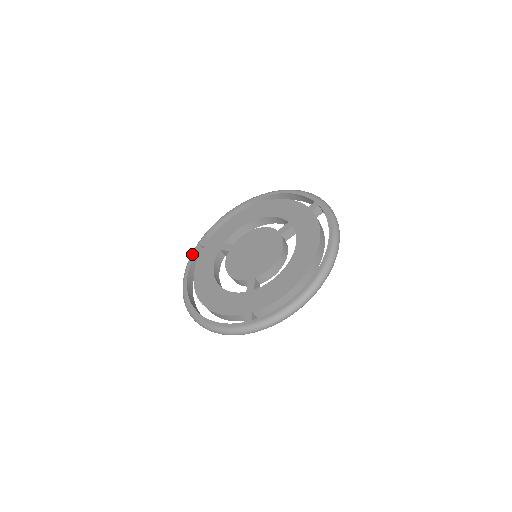
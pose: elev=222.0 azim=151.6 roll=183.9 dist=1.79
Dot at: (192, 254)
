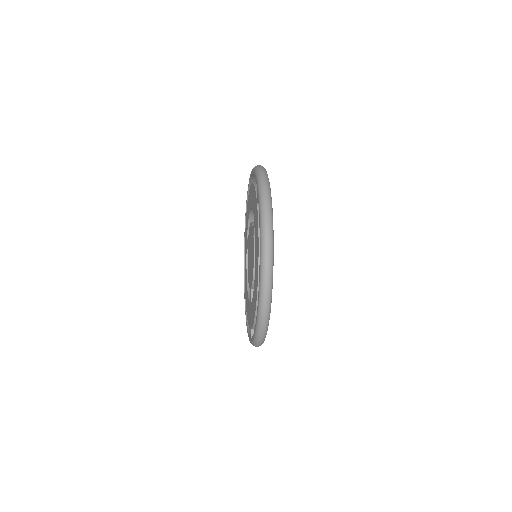
Dot at: (244, 247)
